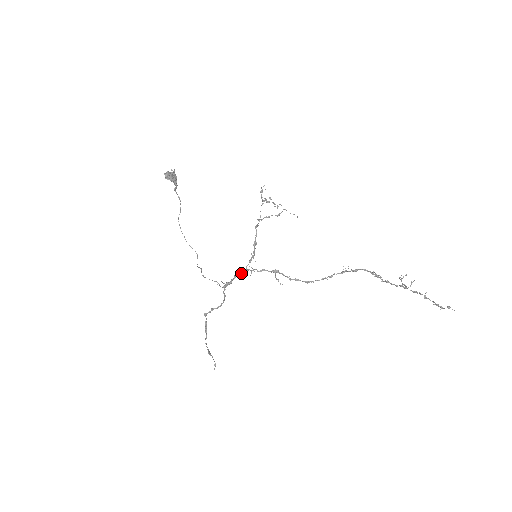
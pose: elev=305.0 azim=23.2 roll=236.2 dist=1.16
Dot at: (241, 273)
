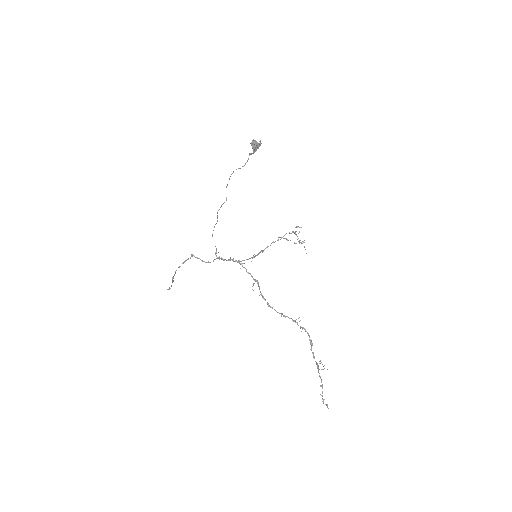
Dot at: occluded
